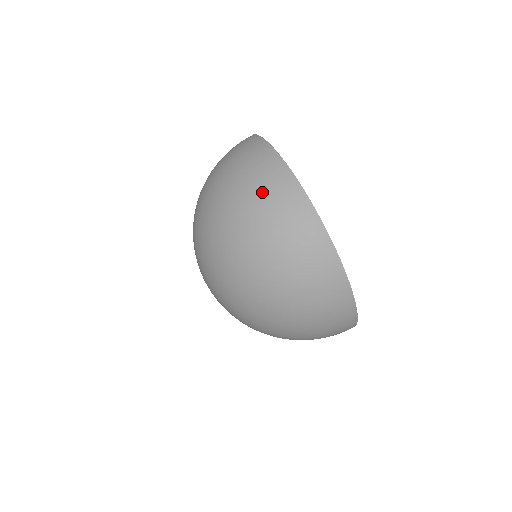
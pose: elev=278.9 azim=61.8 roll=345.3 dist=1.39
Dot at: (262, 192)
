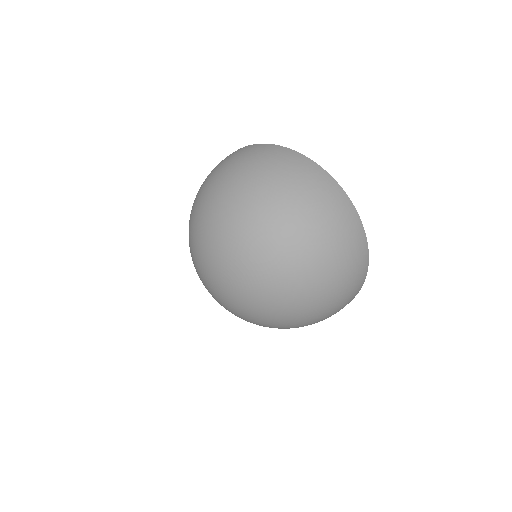
Dot at: occluded
